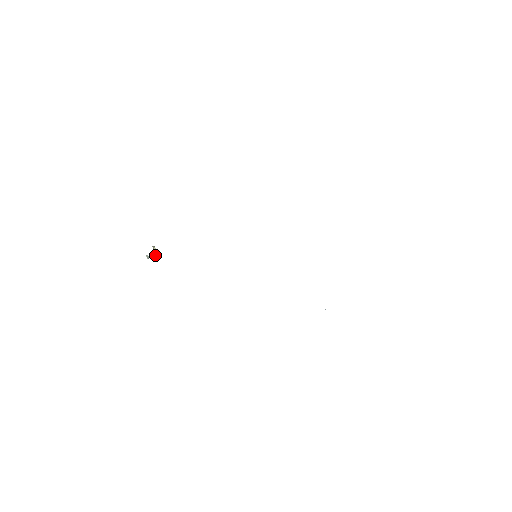
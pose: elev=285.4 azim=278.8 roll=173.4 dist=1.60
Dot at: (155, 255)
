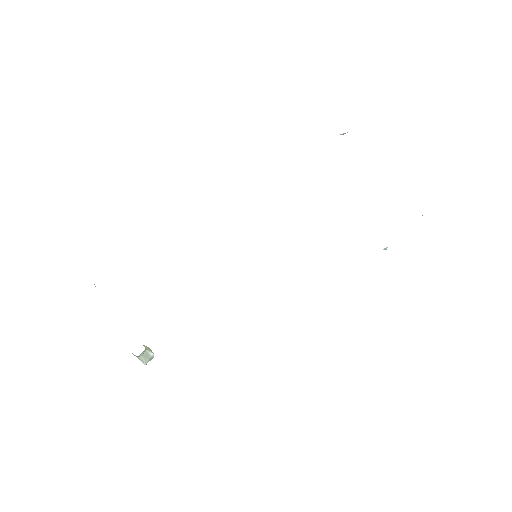
Dot at: (150, 352)
